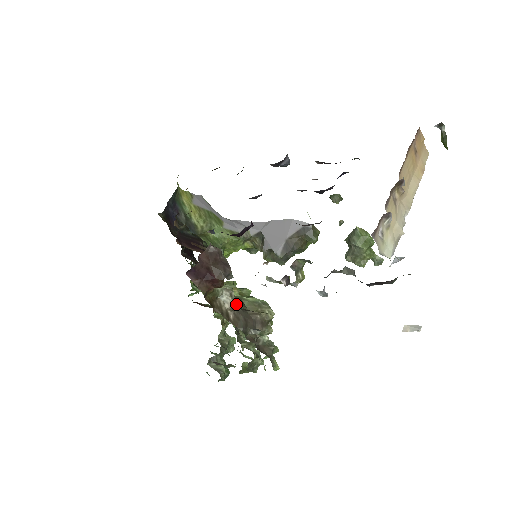
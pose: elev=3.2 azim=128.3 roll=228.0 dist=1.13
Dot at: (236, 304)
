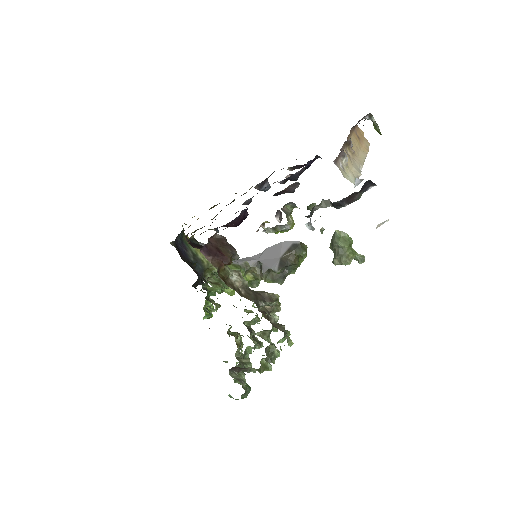
Dot at: (245, 282)
